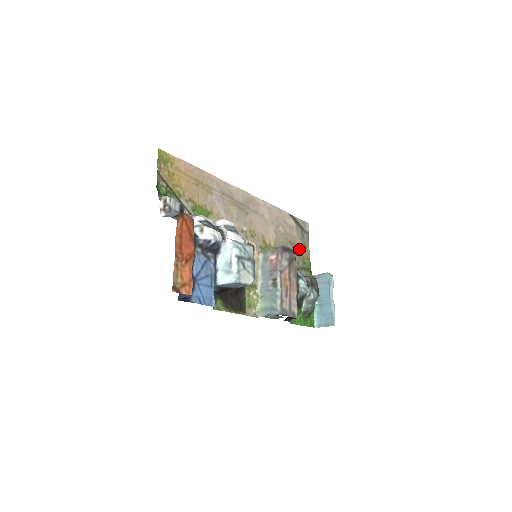
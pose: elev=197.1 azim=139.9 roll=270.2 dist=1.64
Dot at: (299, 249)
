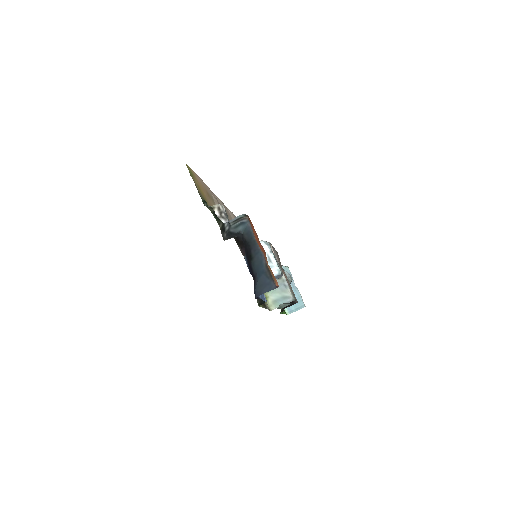
Dot at: occluded
